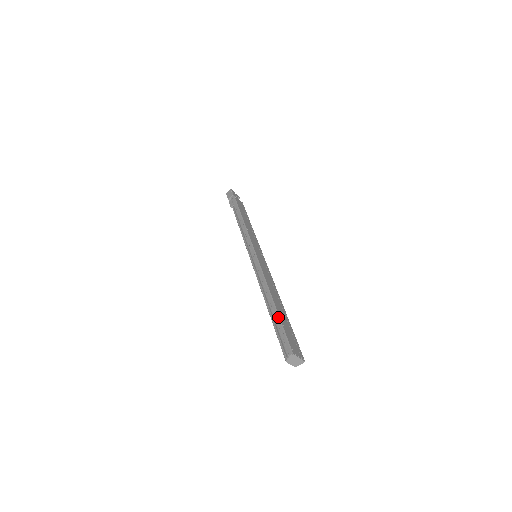
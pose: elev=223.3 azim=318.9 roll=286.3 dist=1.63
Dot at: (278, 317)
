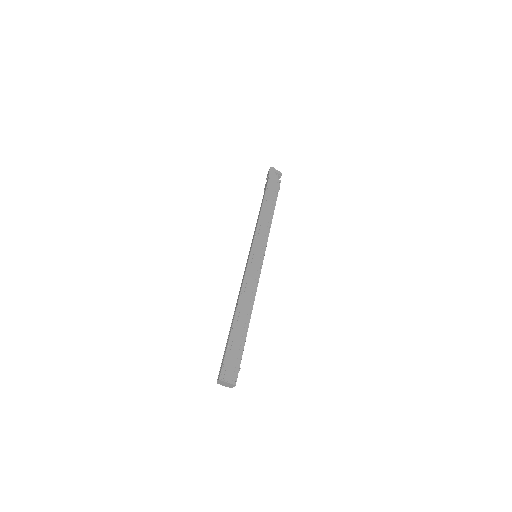
Dot at: (228, 337)
